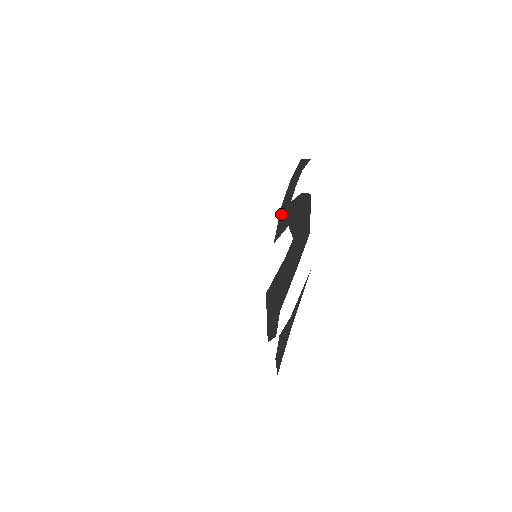
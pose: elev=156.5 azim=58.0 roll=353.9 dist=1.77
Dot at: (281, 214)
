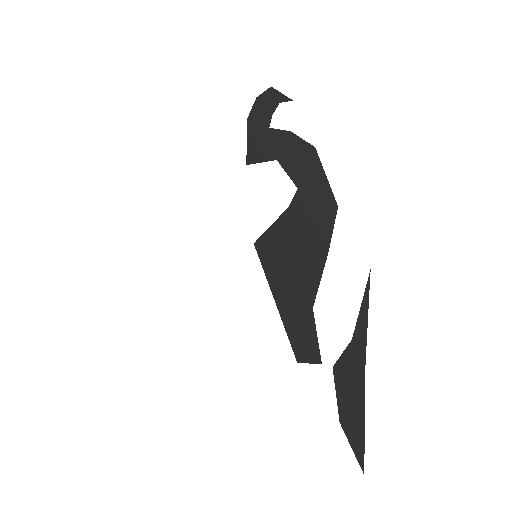
Dot at: (251, 131)
